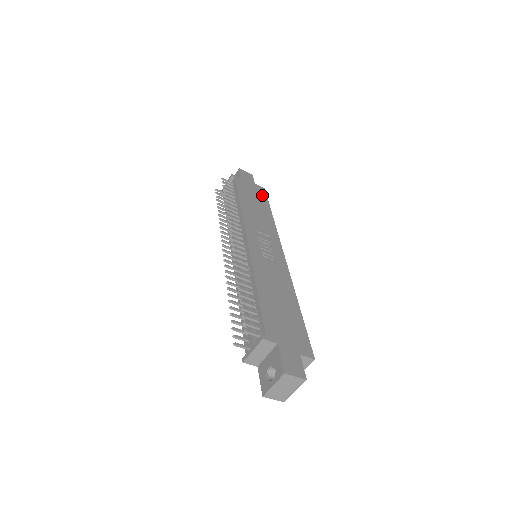
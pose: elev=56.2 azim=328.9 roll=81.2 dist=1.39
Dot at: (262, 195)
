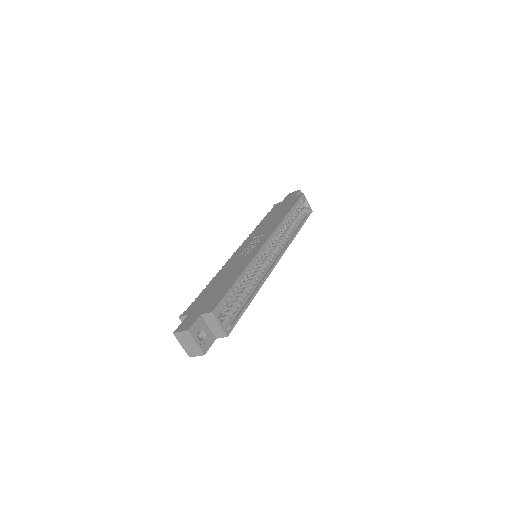
Dot at: (293, 202)
